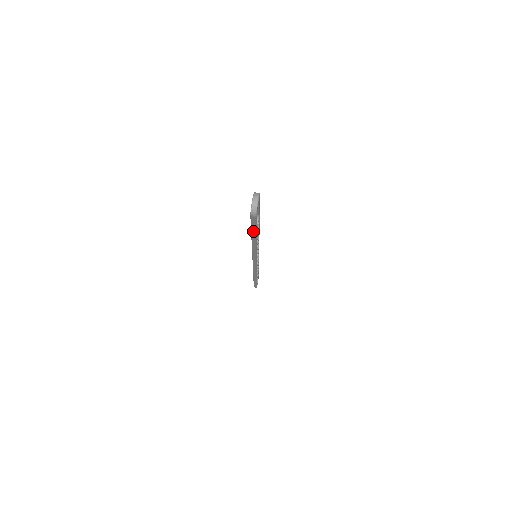
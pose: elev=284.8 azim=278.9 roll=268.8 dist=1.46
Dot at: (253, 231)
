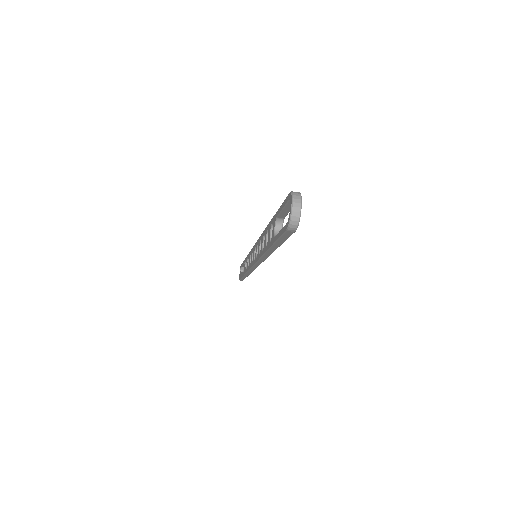
Dot at: (277, 243)
